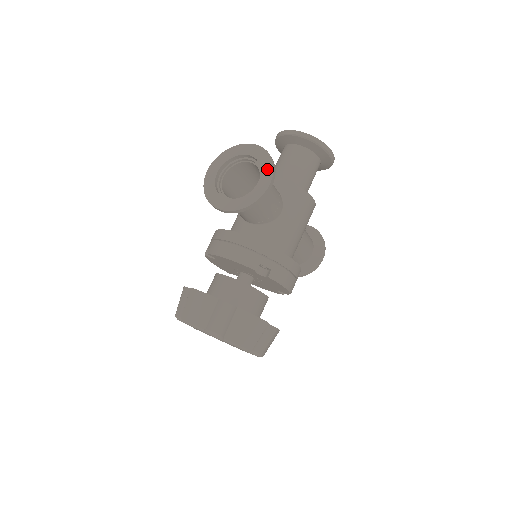
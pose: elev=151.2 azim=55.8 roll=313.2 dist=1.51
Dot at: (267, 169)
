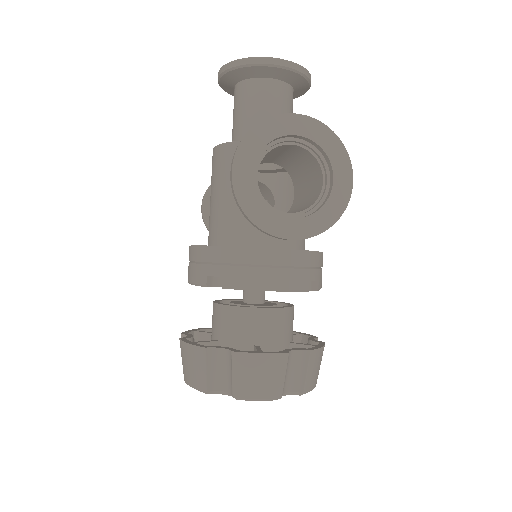
Dot at: (339, 158)
